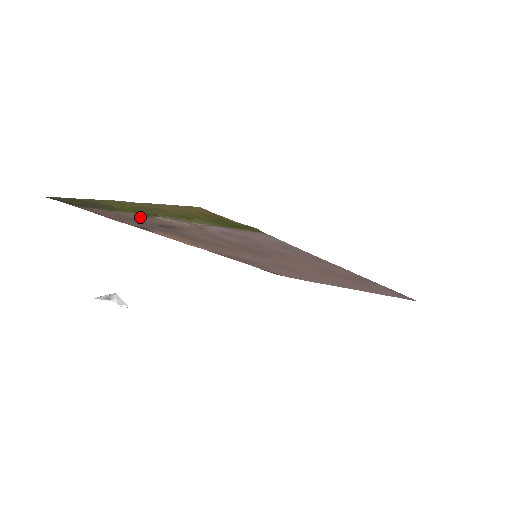
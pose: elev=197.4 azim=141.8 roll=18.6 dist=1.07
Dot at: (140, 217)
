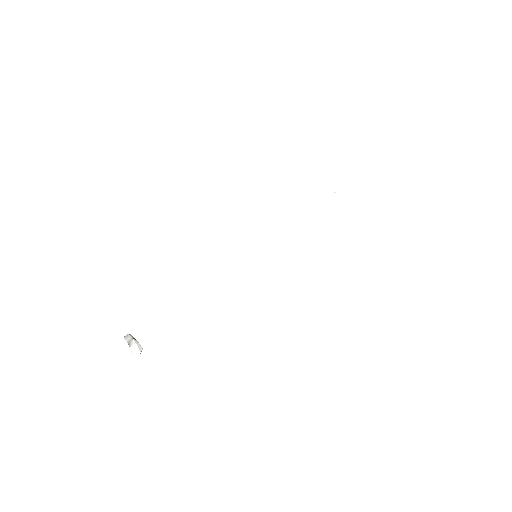
Dot at: occluded
